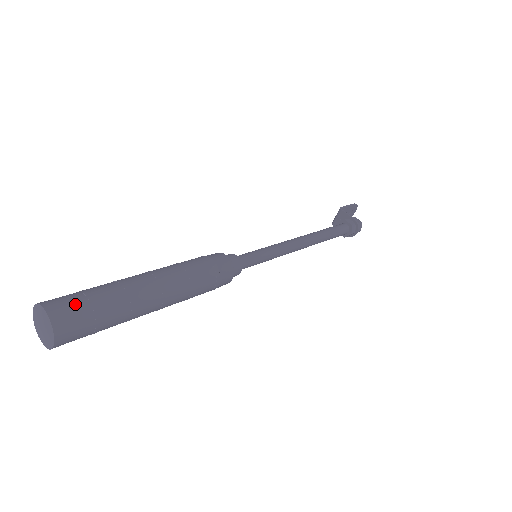
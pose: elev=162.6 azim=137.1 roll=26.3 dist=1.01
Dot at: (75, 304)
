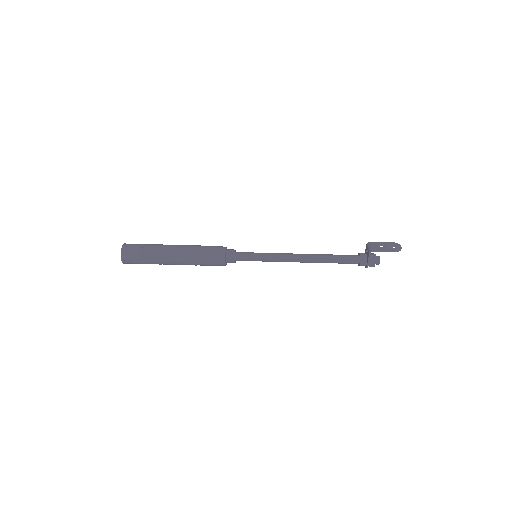
Dot at: (134, 261)
